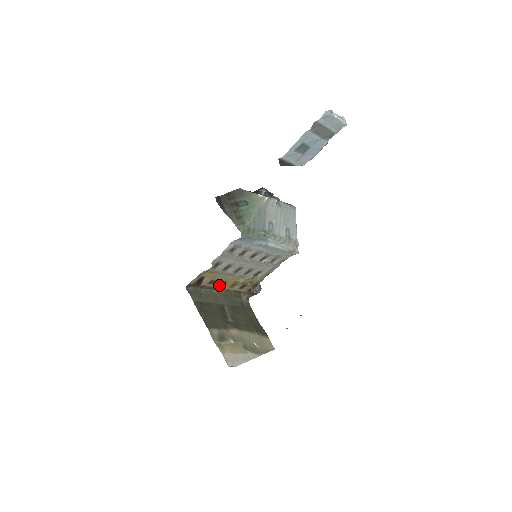
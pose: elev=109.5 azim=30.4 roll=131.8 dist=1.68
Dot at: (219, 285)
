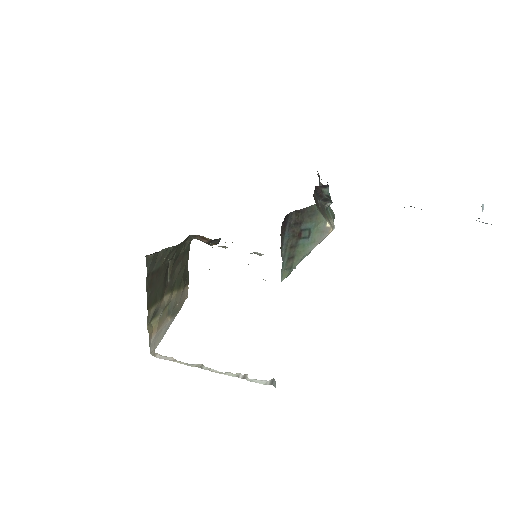
Dot at: occluded
